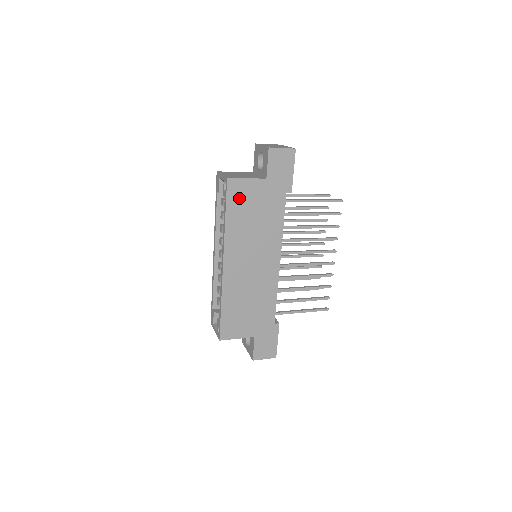
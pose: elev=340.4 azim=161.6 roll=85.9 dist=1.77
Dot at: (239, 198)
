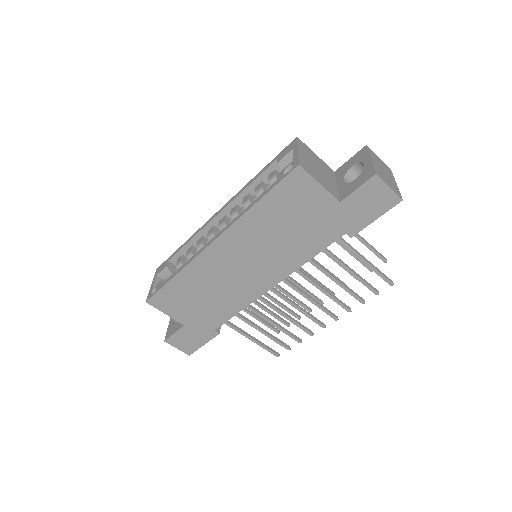
Dot at: (291, 196)
